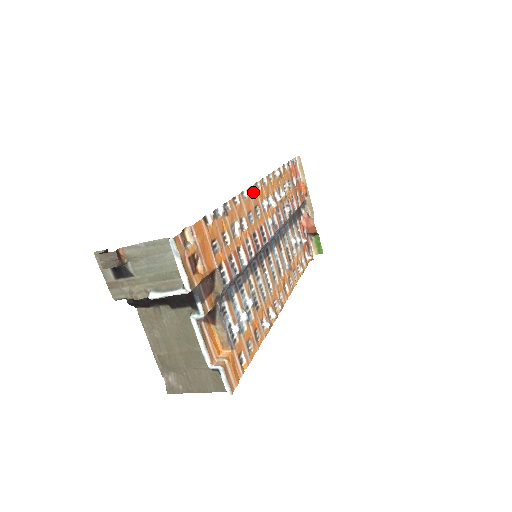
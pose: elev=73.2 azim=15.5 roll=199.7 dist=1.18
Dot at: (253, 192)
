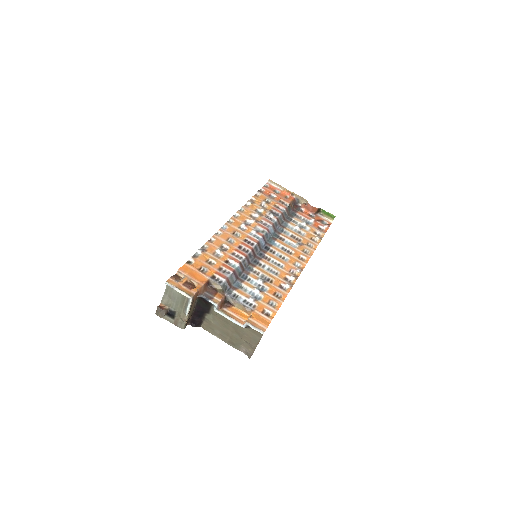
Dot at: (227, 227)
